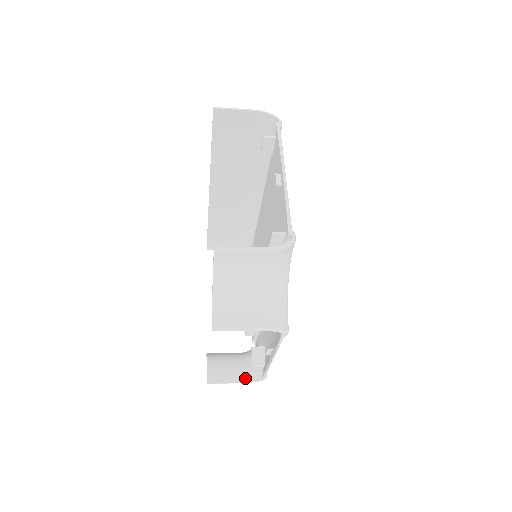
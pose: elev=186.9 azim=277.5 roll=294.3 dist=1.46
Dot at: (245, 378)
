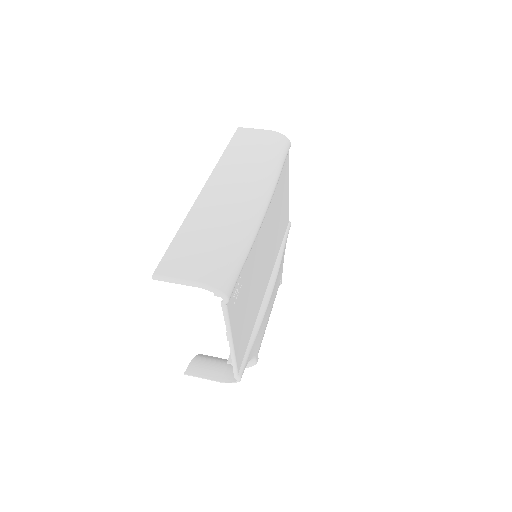
Dot at: occluded
